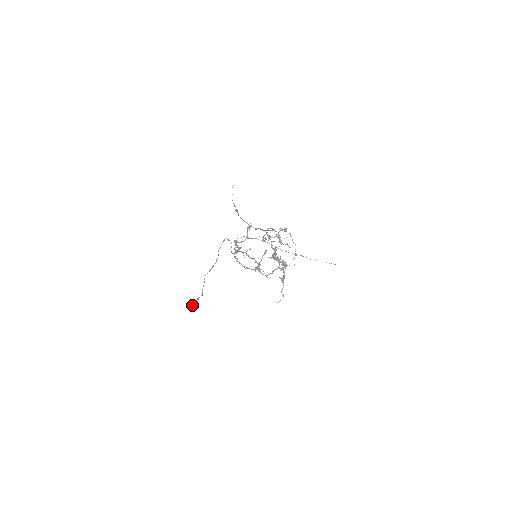
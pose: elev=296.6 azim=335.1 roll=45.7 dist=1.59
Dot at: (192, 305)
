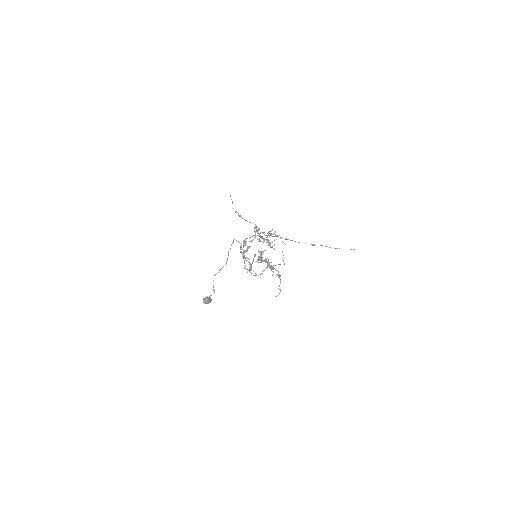
Dot at: (204, 301)
